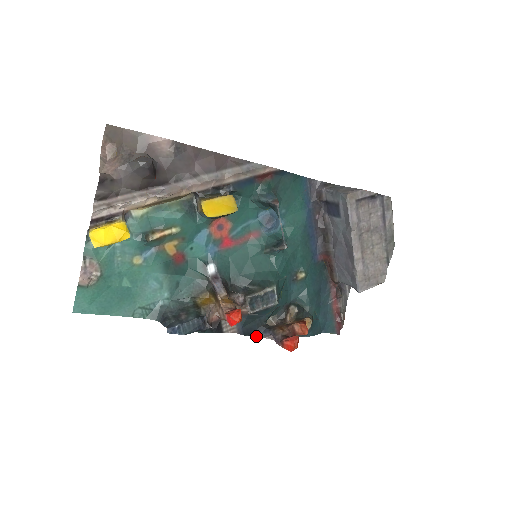
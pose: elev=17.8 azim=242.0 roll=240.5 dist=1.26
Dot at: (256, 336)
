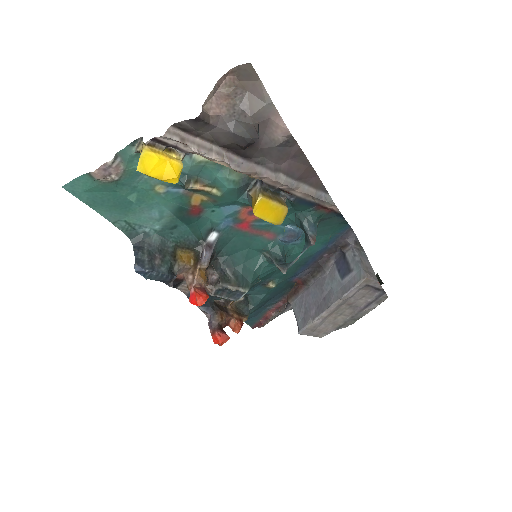
Dot at: (198, 306)
